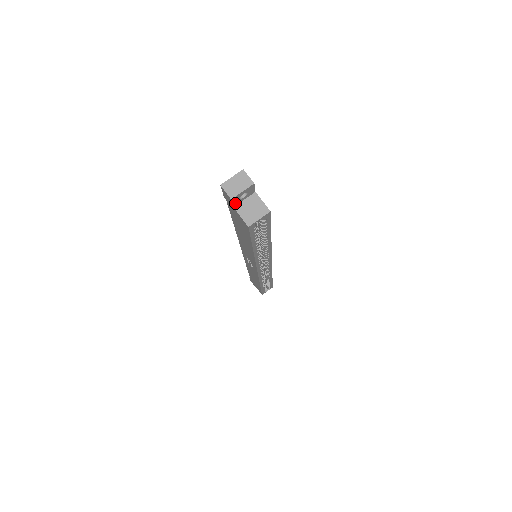
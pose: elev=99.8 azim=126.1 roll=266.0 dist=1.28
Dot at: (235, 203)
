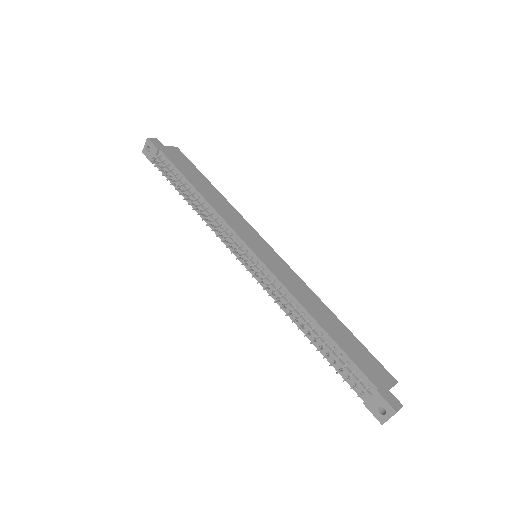
Dot at: occluded
